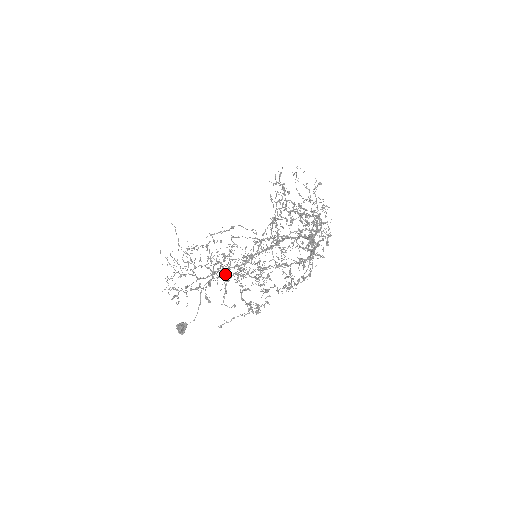
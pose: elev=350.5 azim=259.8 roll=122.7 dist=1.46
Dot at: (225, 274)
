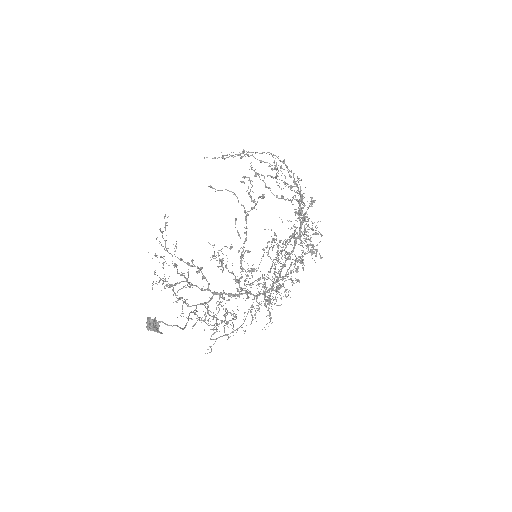
Dot at: occluded
